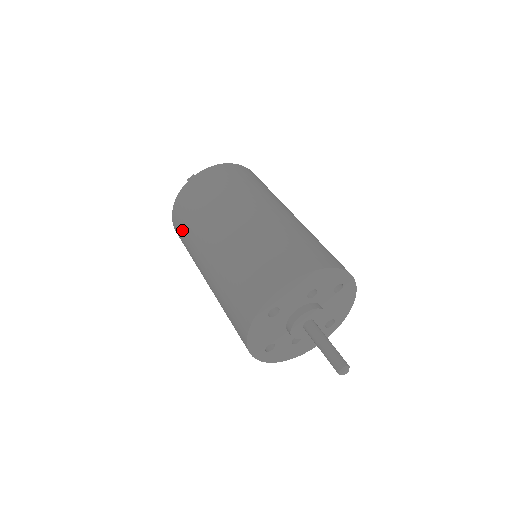
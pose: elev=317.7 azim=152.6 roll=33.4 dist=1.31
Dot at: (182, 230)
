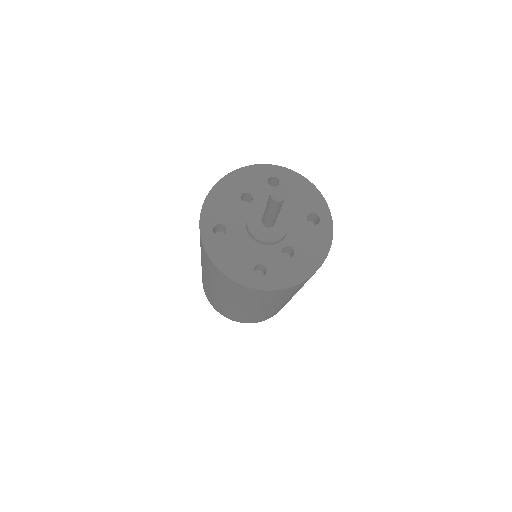
Dot at: (211, 299)
